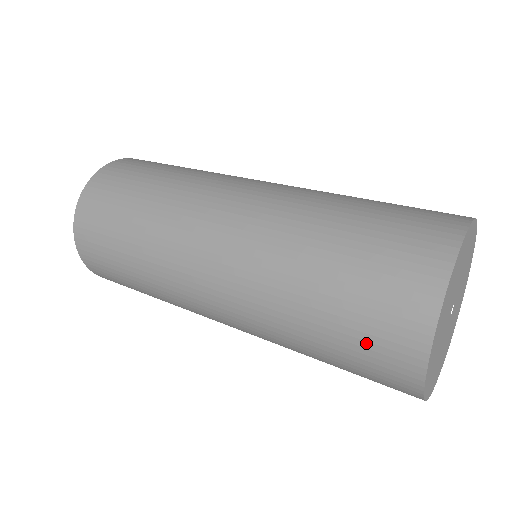
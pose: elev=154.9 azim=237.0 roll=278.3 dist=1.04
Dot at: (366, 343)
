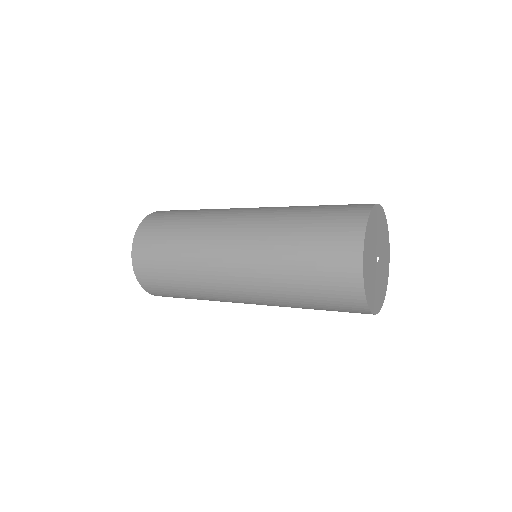
Dot at: (334, 220)
